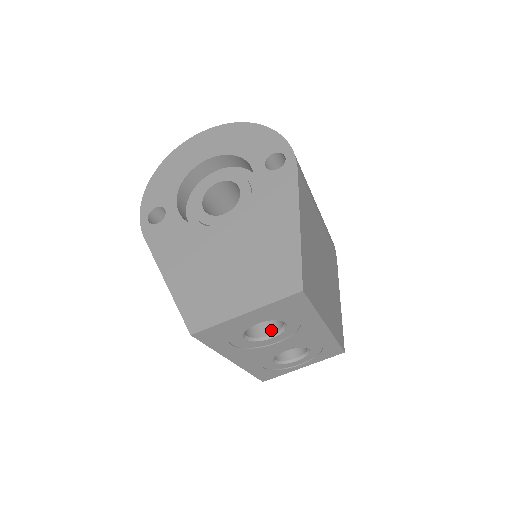
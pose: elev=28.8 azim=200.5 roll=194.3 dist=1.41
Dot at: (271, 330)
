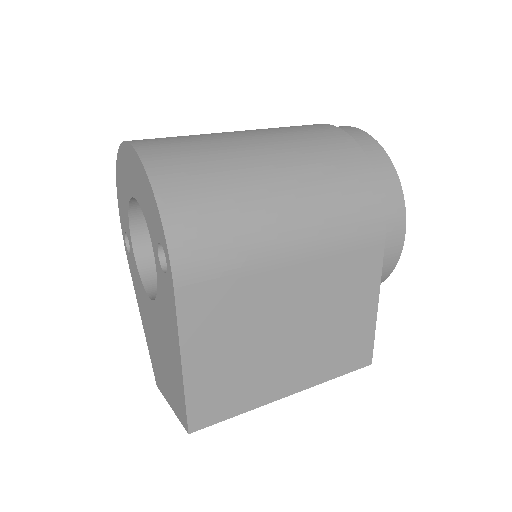
Dot at: occluded
